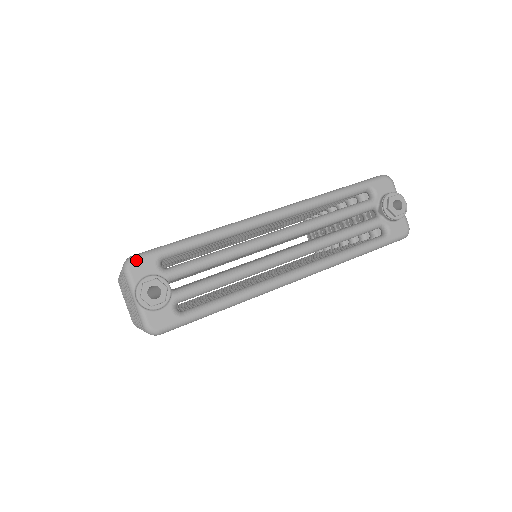
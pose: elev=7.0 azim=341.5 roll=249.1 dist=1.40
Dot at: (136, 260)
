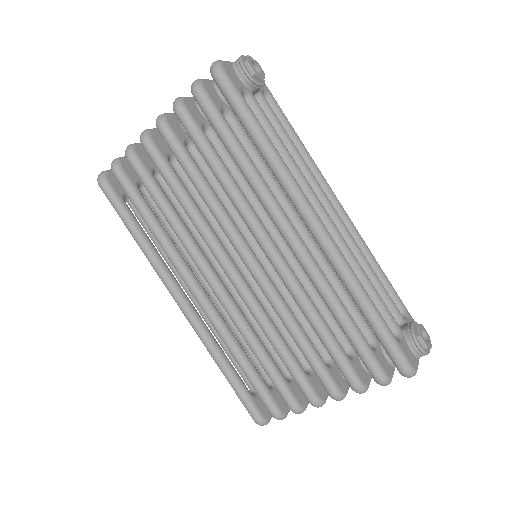
Dot at: occluded
